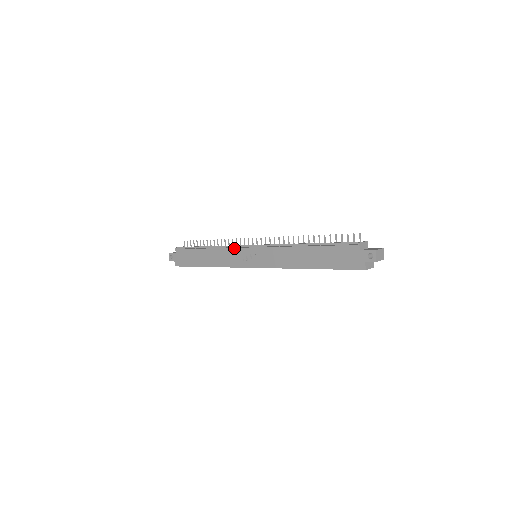
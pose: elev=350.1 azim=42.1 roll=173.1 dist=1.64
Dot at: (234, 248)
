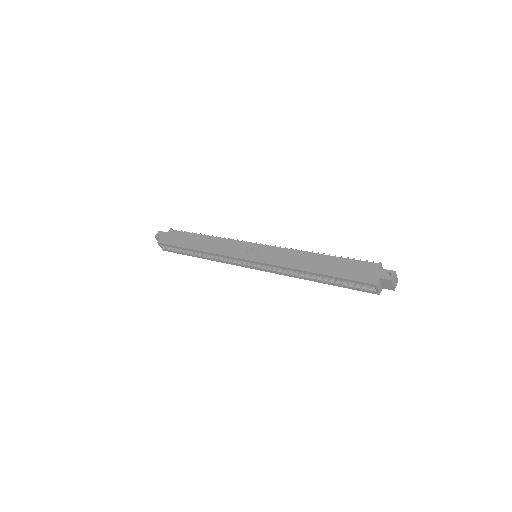
Dot at: (239, 241)
